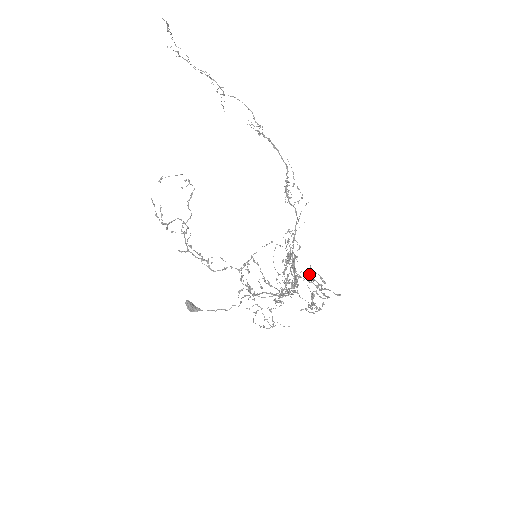
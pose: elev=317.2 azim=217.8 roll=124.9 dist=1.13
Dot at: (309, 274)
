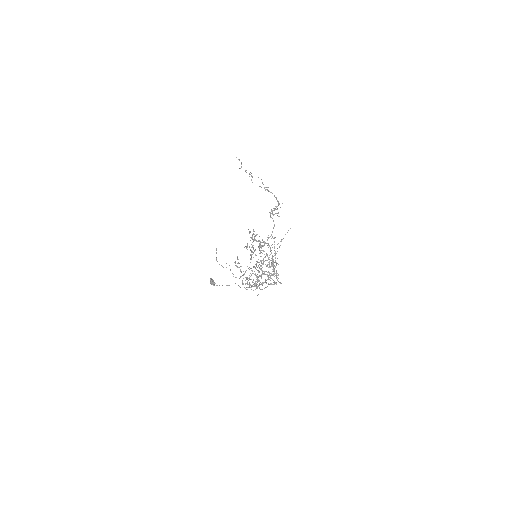
Dot at: (255, 236)
